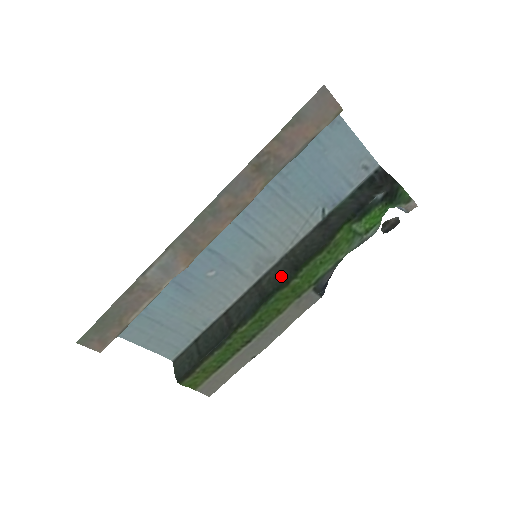
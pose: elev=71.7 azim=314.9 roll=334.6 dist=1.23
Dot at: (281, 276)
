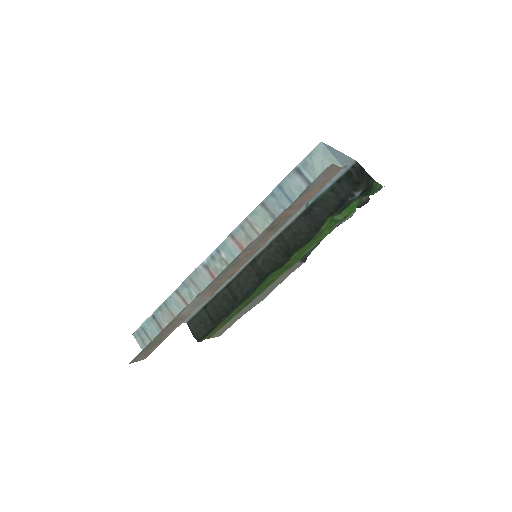
Dot at: (275, 260)
